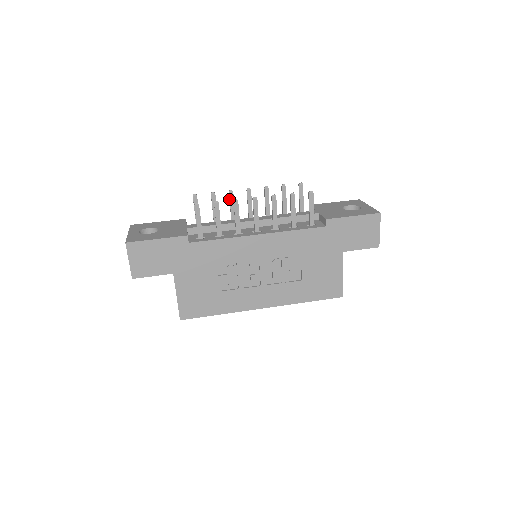
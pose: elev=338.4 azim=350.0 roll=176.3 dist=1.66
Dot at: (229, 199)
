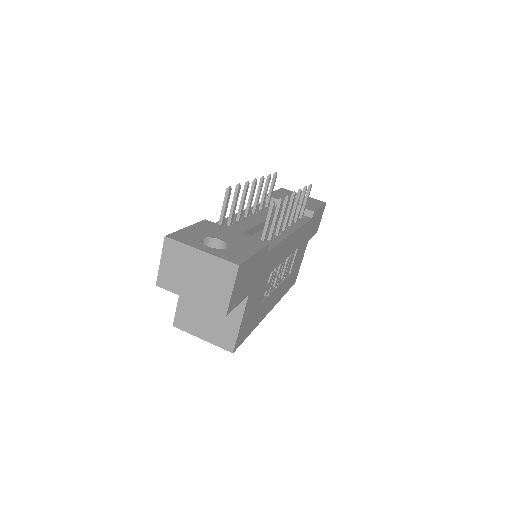
Dot at: (244, 192)
